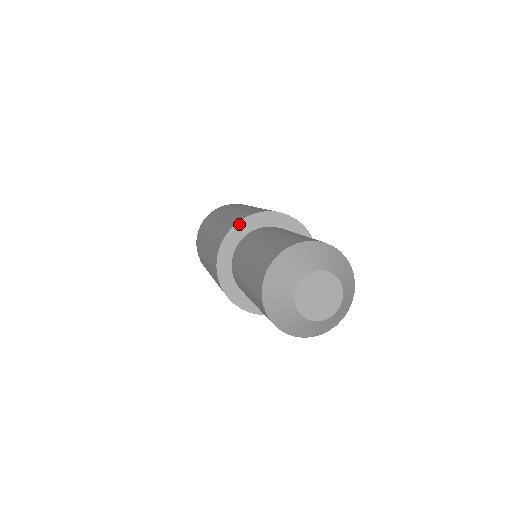
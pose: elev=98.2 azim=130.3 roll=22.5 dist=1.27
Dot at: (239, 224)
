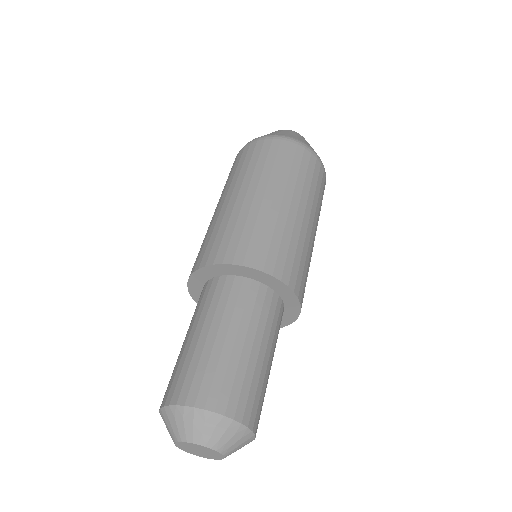
Dot at: (191, 293)
